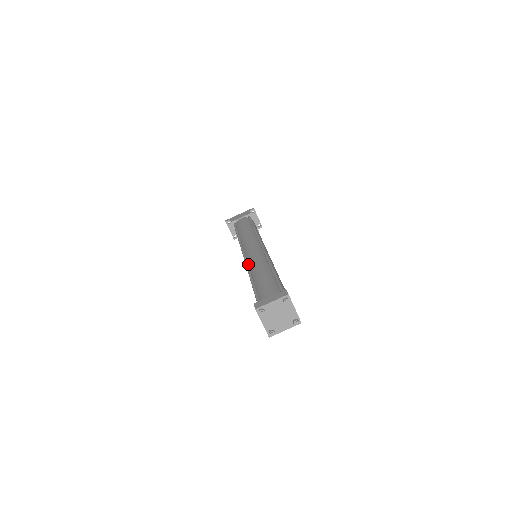
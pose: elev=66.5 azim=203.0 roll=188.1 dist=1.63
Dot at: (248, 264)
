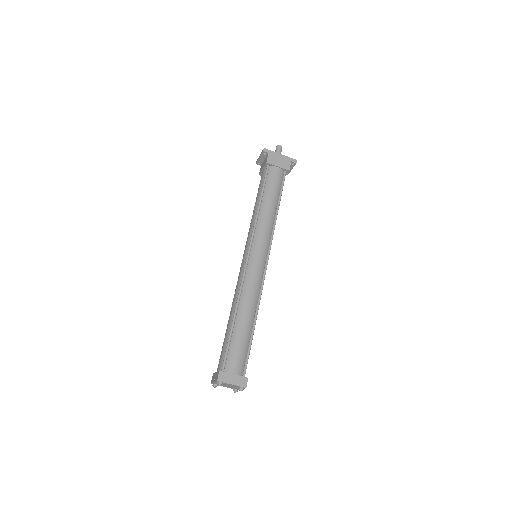
Dot at: (243, 284)
